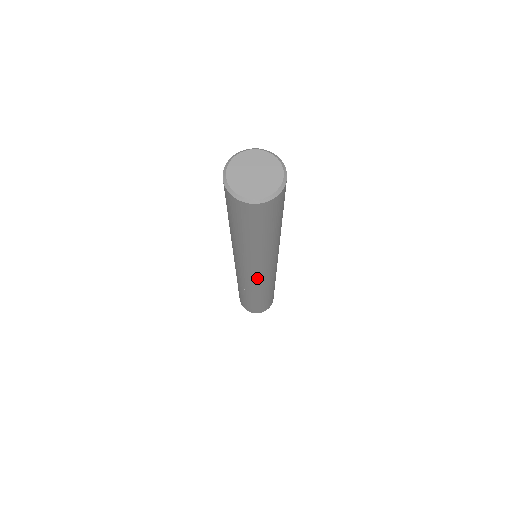
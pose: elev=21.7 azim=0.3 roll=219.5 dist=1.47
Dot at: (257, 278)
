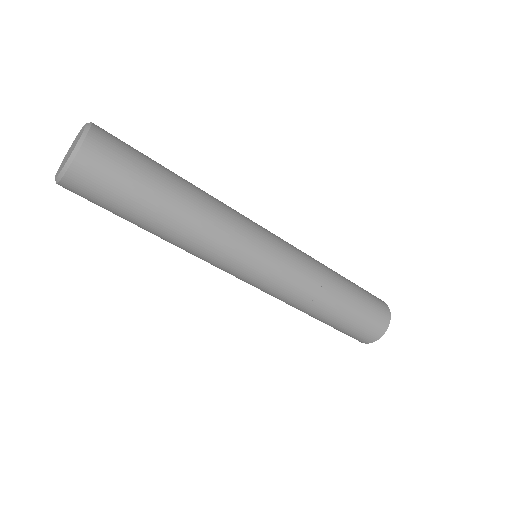
Dot at: (251, 284)
